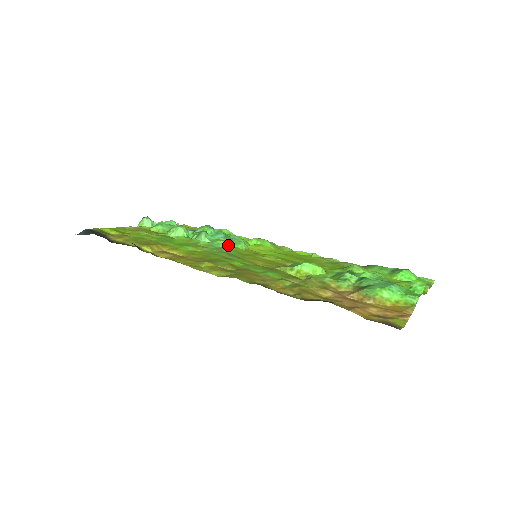
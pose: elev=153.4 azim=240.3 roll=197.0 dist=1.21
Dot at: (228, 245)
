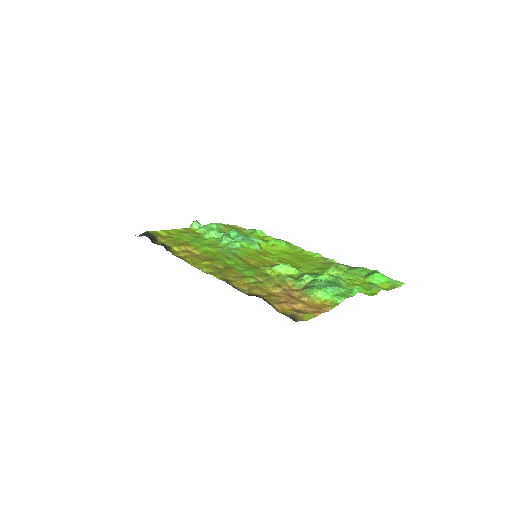
Dot at: (242, 246)
